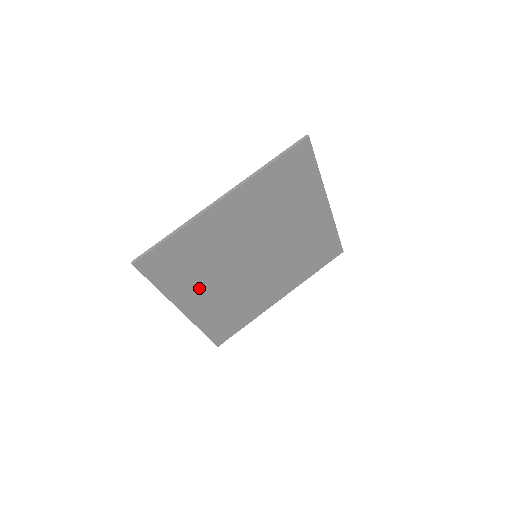
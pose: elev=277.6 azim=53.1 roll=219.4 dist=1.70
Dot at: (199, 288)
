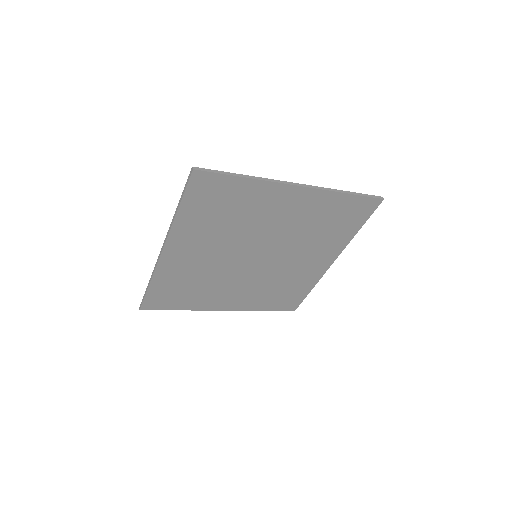
Dot at: (220, 295)
